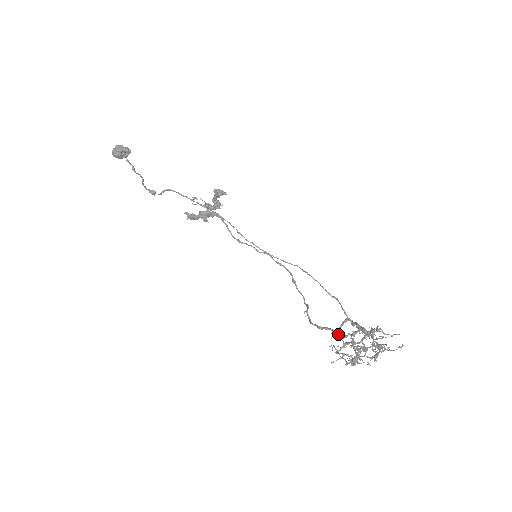
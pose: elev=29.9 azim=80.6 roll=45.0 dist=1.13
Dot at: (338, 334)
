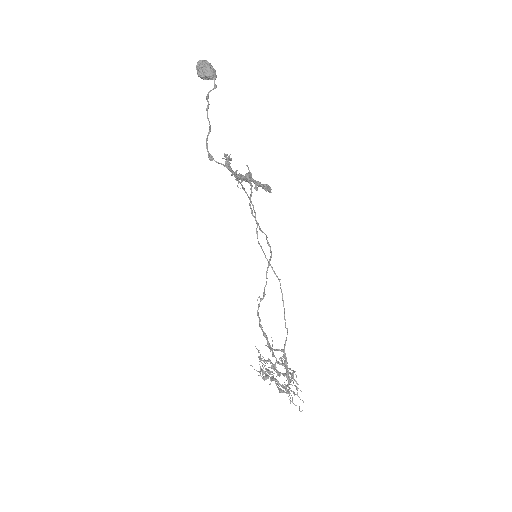
Dot at: (270, 345)
